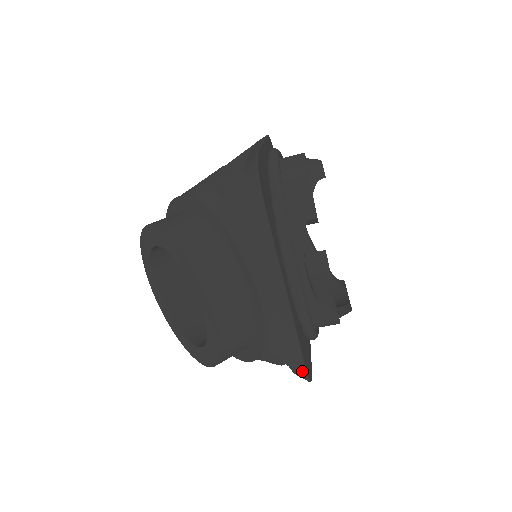
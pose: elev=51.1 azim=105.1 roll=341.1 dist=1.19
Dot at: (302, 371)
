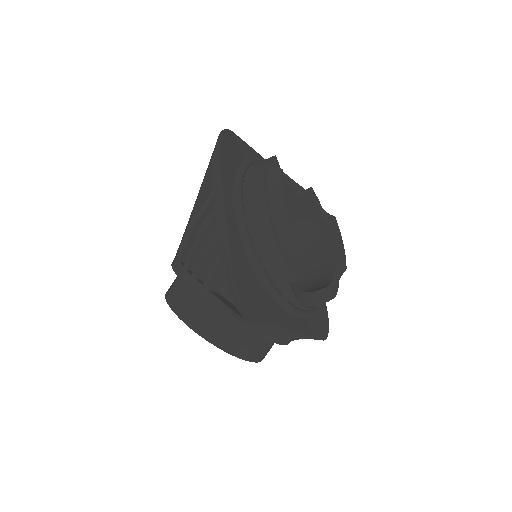
Dot at: occluded
